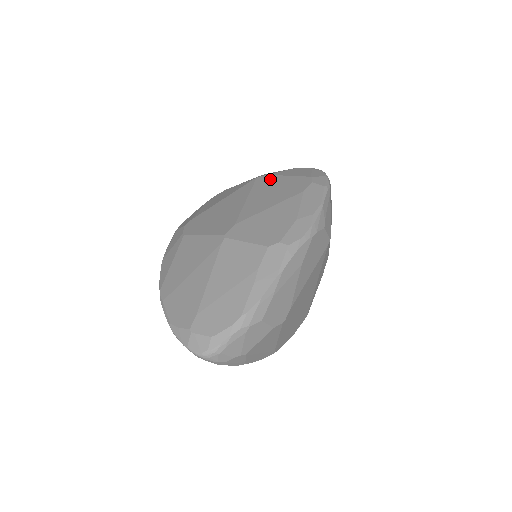
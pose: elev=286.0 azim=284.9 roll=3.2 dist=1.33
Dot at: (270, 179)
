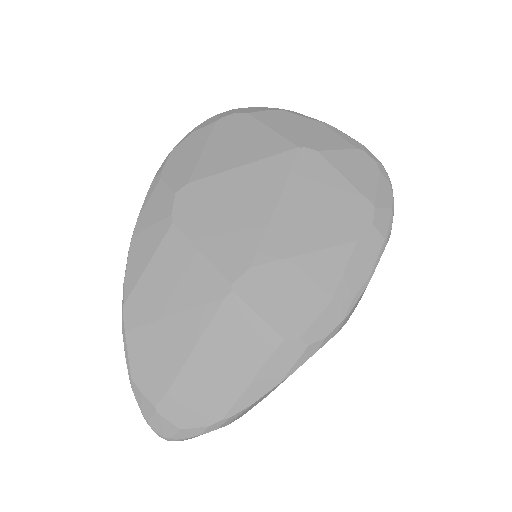
Dot at: (319, 169)
